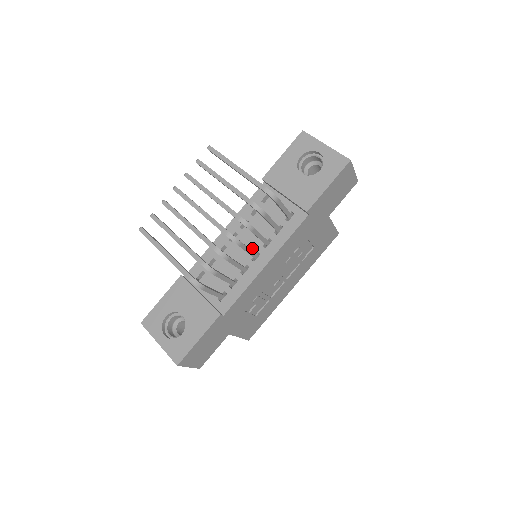
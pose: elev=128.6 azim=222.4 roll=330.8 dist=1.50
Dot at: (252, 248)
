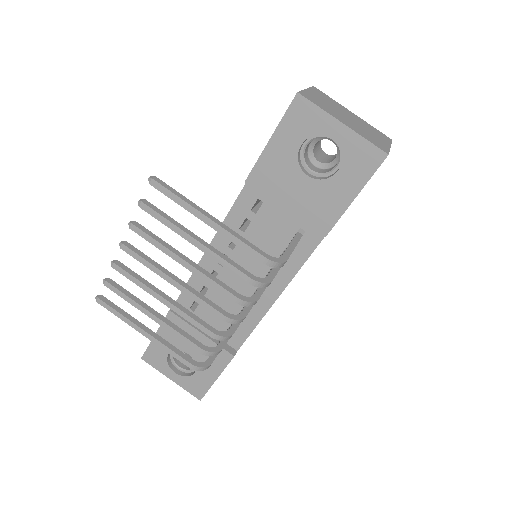
Dot at: occluded
